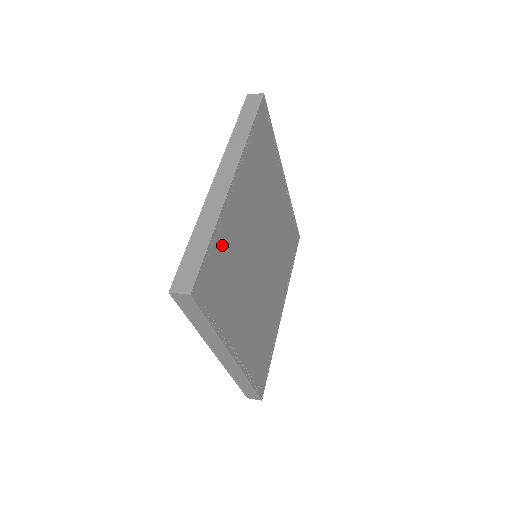
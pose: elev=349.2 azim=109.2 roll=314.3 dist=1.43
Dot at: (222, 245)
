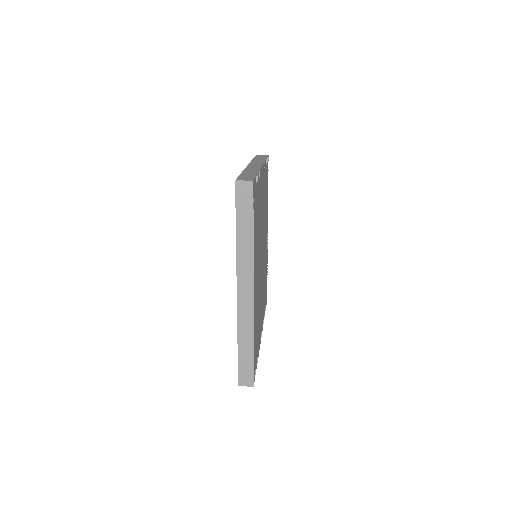
Dot at: (255, 330)
